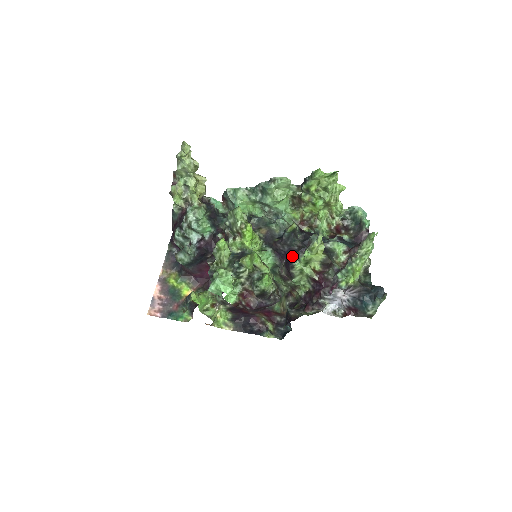
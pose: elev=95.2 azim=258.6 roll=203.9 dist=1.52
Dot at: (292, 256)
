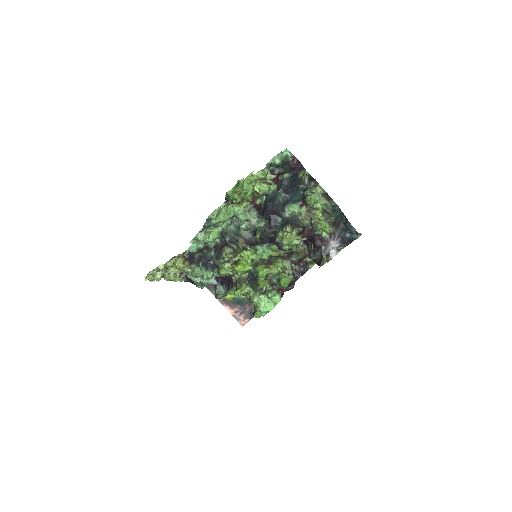
Dot at: occluded
